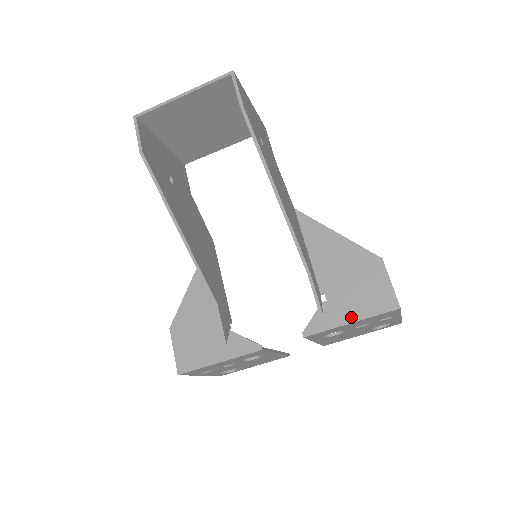
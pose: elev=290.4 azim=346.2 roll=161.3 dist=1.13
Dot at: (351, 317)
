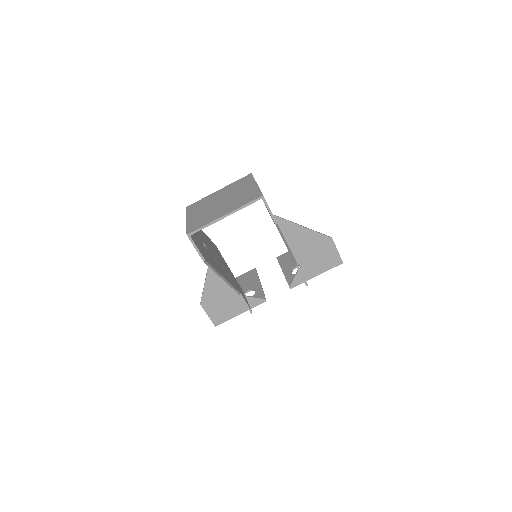
Dot at: (317, 273)
